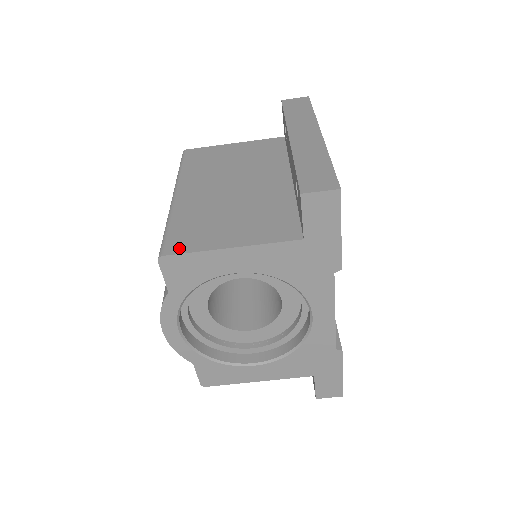
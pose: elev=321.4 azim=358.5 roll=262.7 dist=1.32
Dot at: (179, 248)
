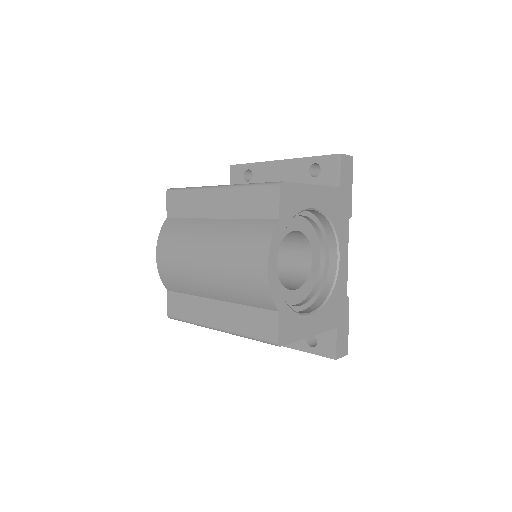
Dot at: occluded
